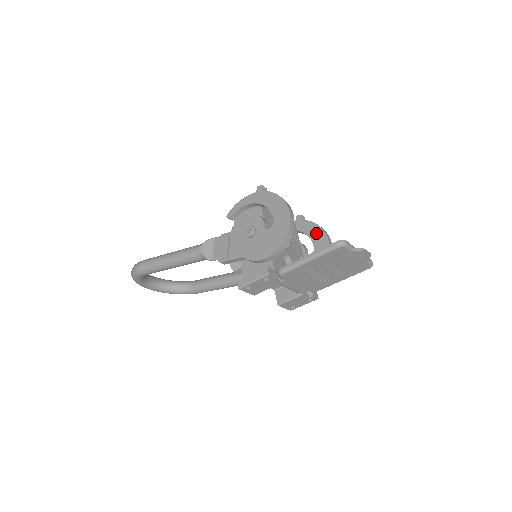
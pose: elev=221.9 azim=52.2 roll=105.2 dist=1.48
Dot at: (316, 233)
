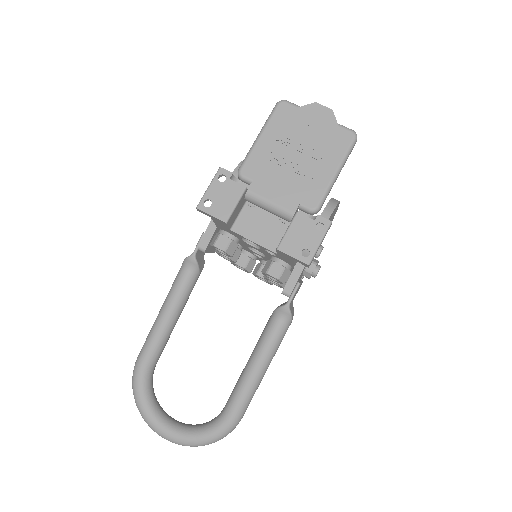
Dot at: occluded
